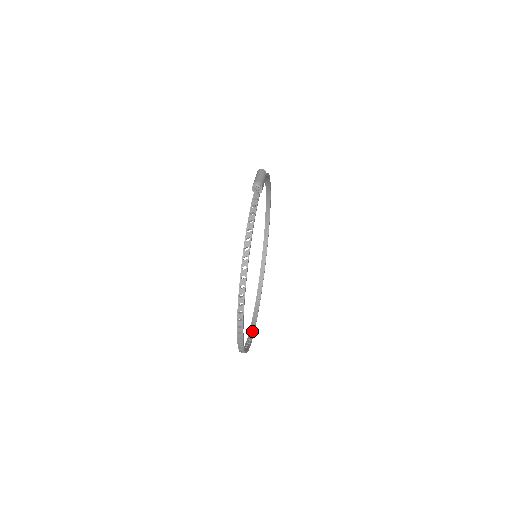
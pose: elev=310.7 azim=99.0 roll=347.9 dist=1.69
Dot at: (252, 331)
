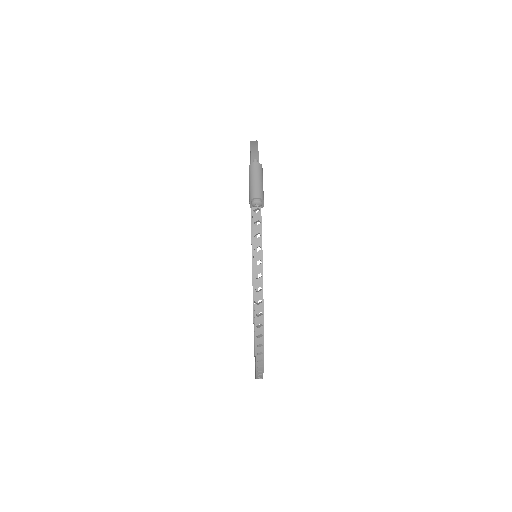
Dot at: occluded
